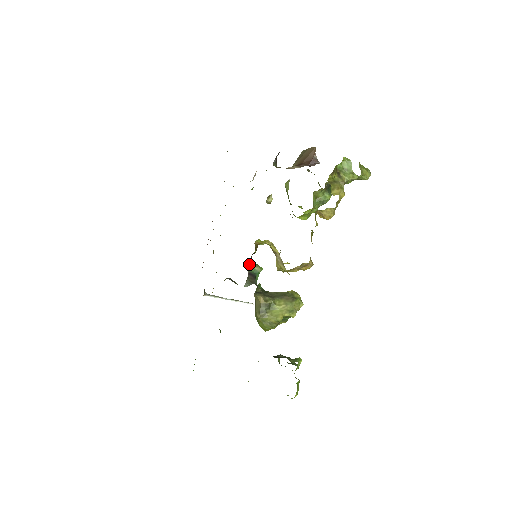
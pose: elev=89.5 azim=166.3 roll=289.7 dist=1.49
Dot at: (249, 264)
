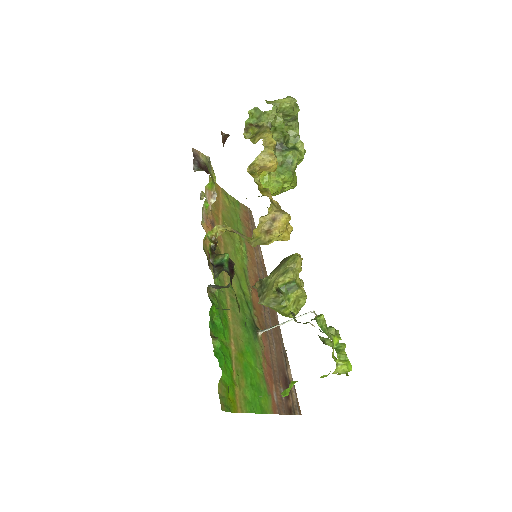
Dot at: (213, 259)
